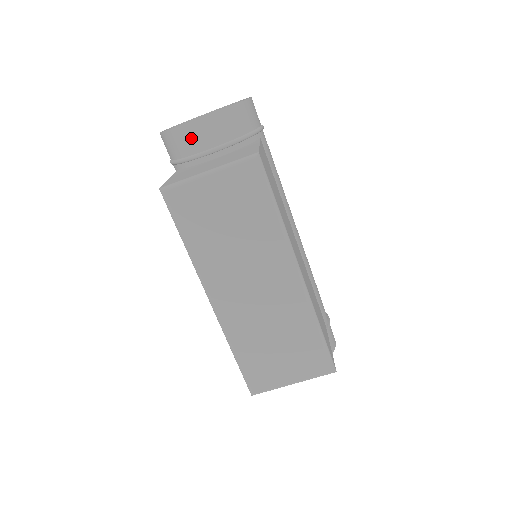
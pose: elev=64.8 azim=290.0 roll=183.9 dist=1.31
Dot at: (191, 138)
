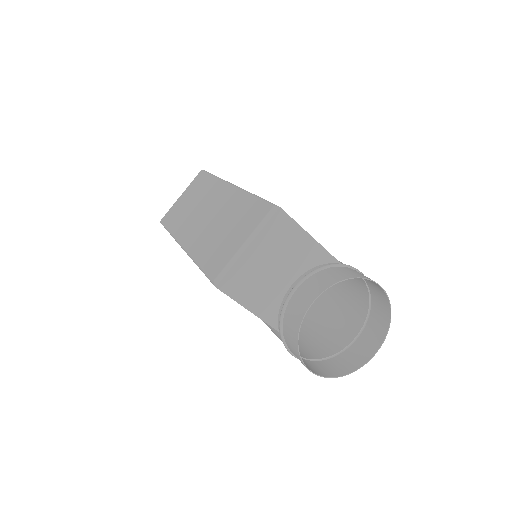
Dot at: occluded
